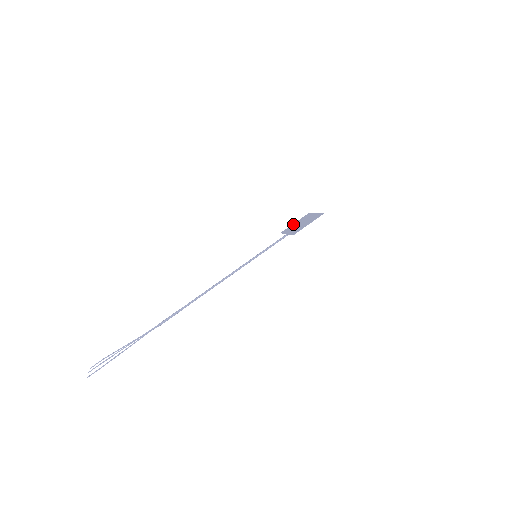
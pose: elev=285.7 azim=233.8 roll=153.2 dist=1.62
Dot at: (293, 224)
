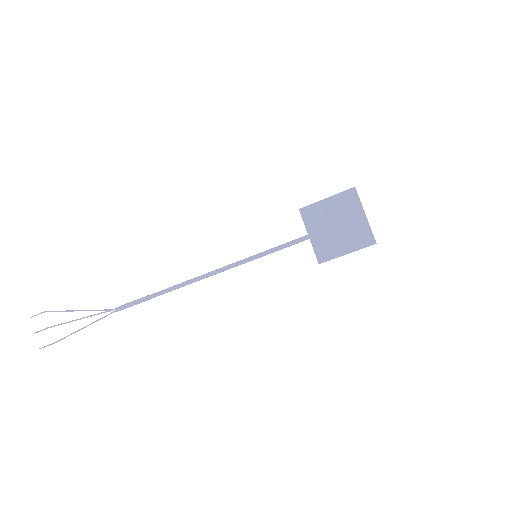
Dot at: (323, 203)
